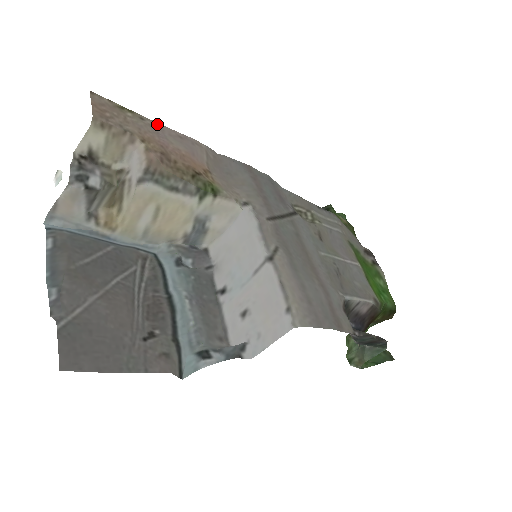
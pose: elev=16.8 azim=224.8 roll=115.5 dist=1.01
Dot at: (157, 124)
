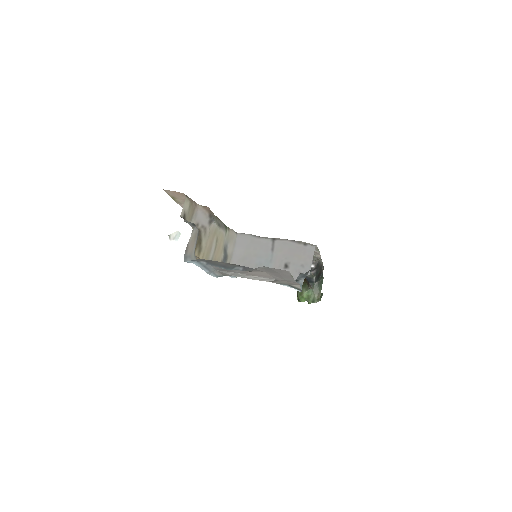
Dot at: (182, 207)
